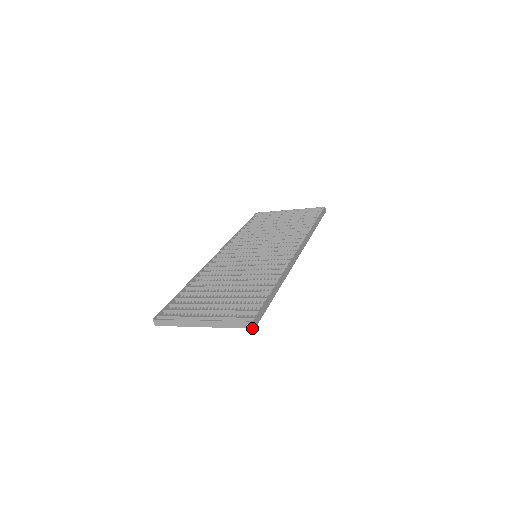
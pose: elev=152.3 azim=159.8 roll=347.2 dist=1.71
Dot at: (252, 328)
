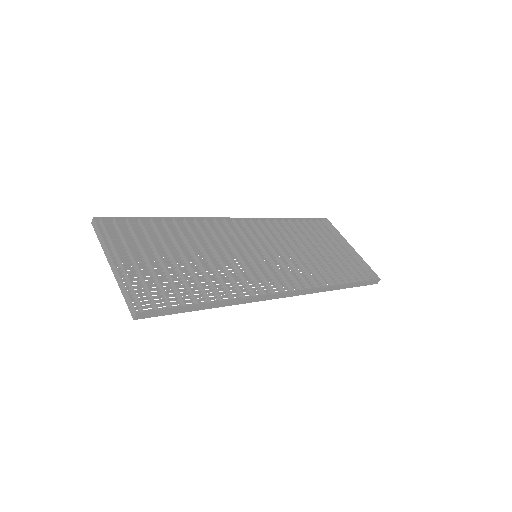
Dot at: (132, 317)
